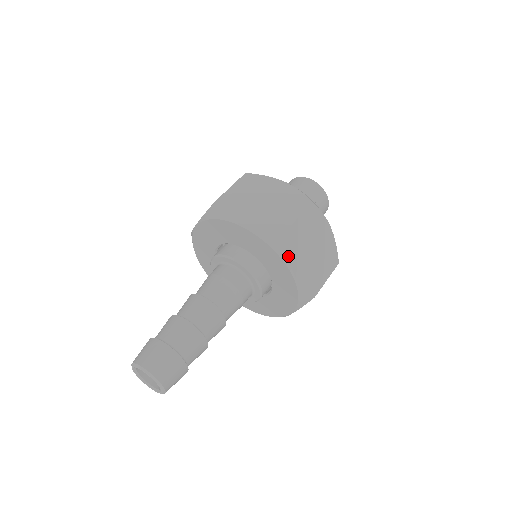
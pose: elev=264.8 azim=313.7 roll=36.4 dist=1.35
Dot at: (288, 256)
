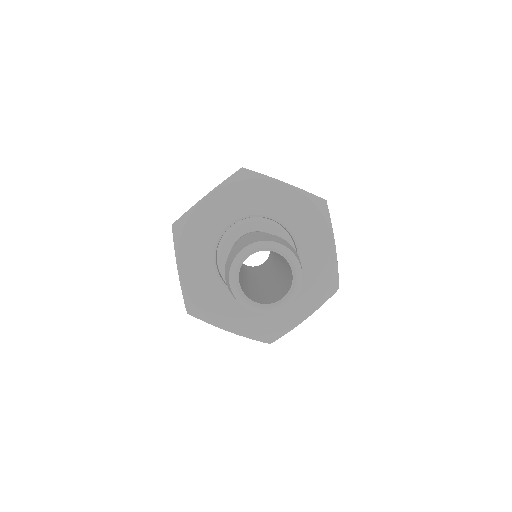
Dot at: (264, 175)
